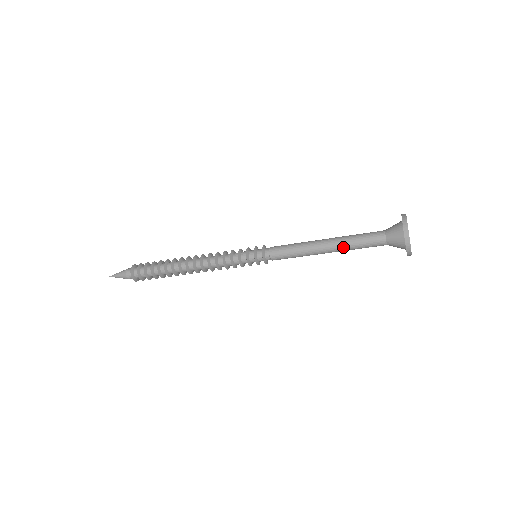
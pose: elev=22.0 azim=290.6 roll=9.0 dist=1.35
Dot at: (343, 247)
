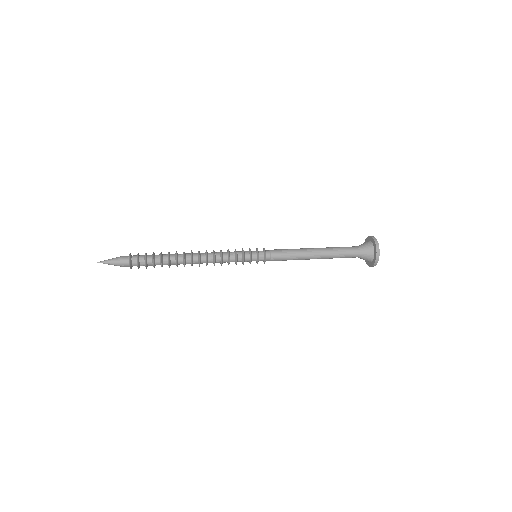
Dot at: occluded
